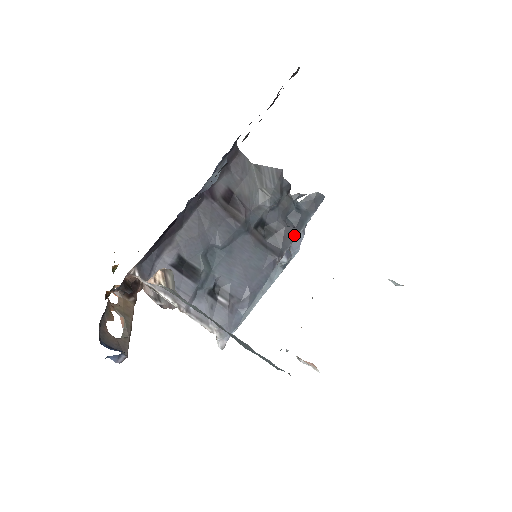
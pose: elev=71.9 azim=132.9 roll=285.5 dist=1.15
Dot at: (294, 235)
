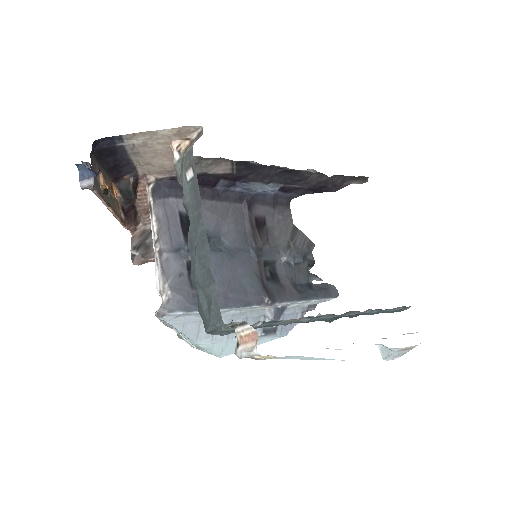
Dot at: (294, 298)
